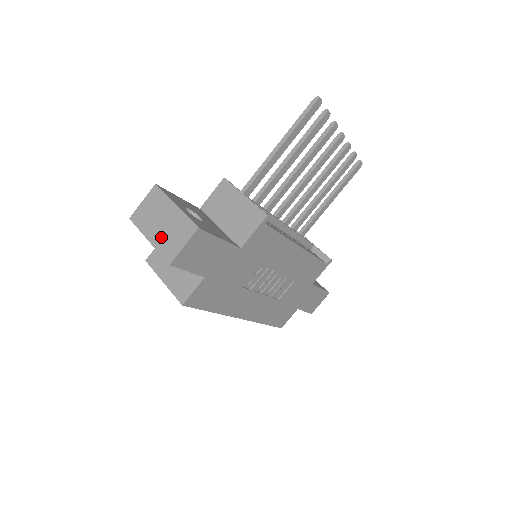
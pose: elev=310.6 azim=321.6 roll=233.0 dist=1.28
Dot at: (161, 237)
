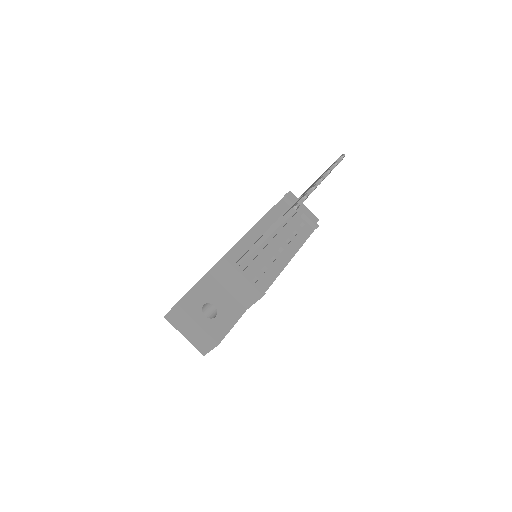
Dot at: (193, 339)
